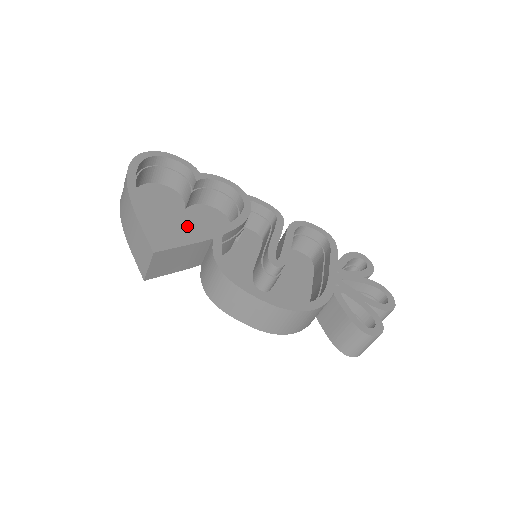
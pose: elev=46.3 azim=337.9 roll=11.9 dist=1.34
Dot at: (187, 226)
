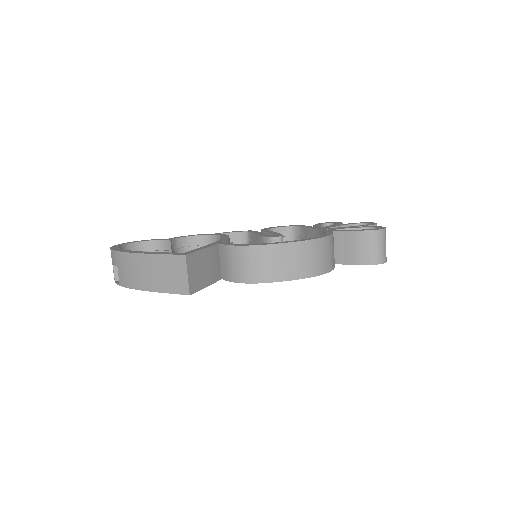
Dot at: occluded
